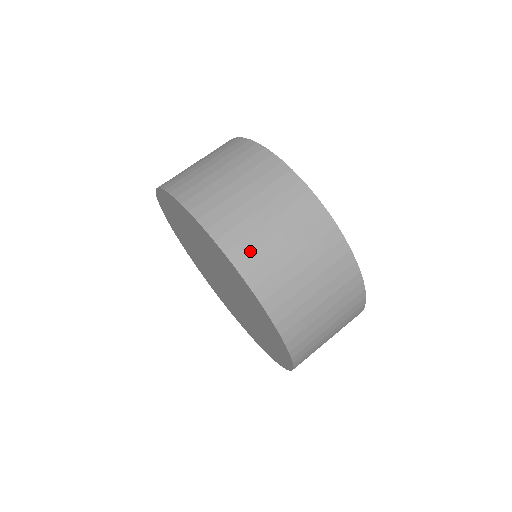
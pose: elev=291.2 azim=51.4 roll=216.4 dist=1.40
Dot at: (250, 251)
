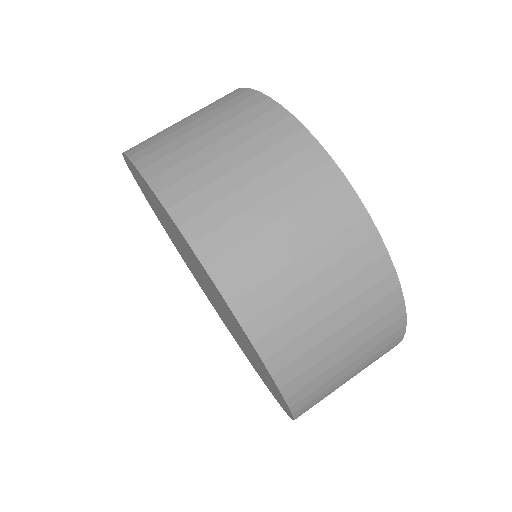
Dot at: (255, 284)
